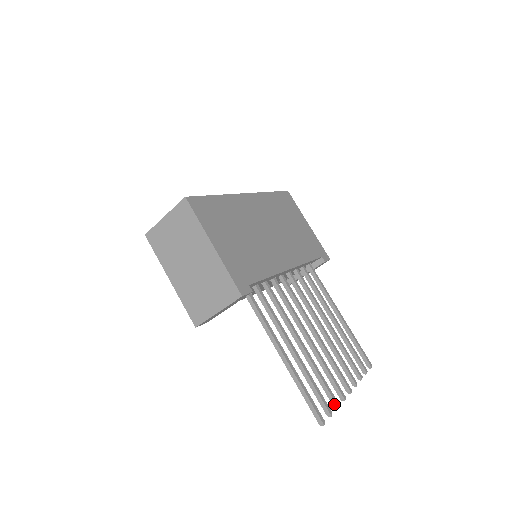
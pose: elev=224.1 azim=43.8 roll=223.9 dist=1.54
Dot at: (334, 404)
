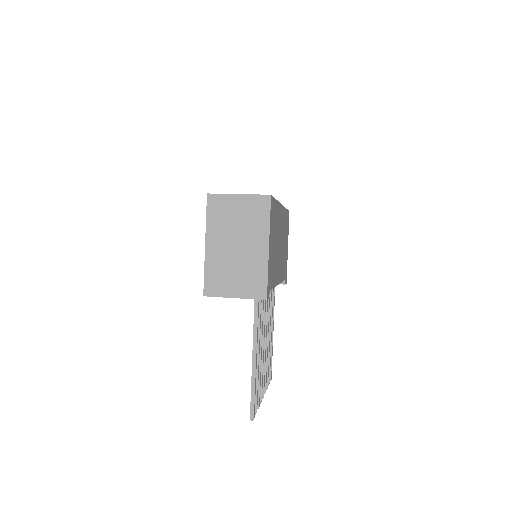
Dot at: (257, 405)
